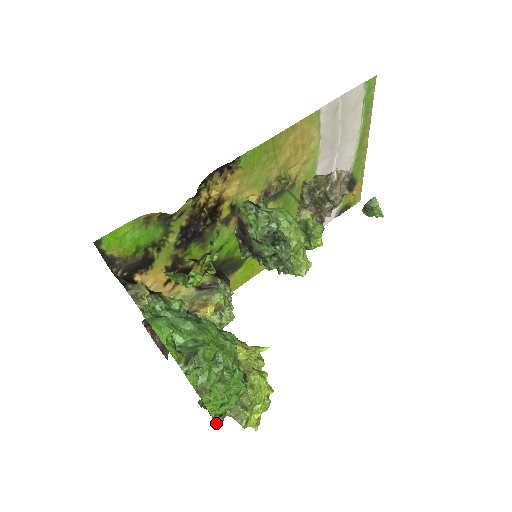
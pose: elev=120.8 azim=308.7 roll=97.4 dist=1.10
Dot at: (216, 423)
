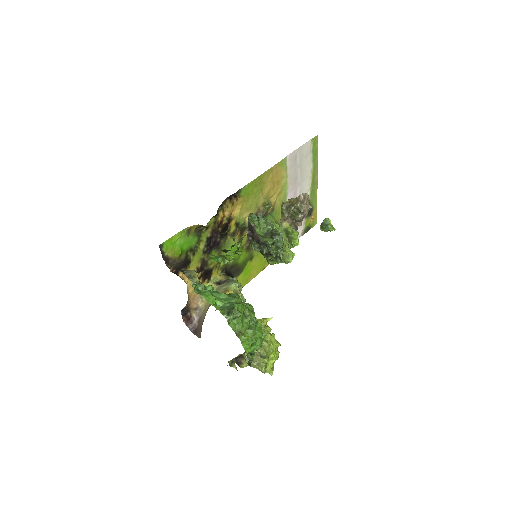
Dot at: (248, 363)
